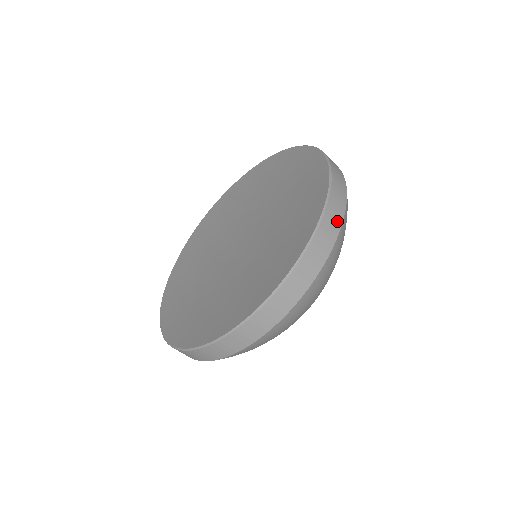
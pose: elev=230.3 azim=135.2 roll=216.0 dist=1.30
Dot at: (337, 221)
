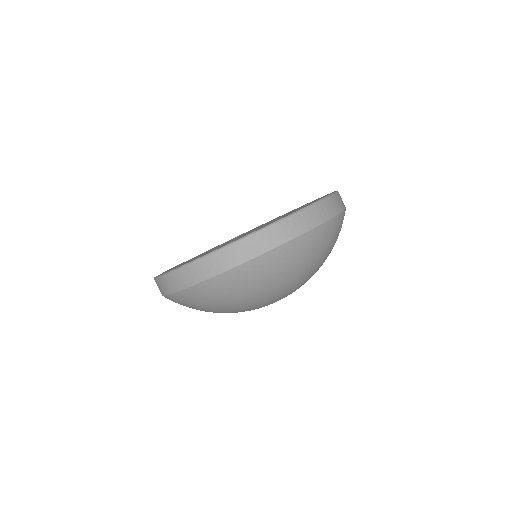
Dot at: occluded
